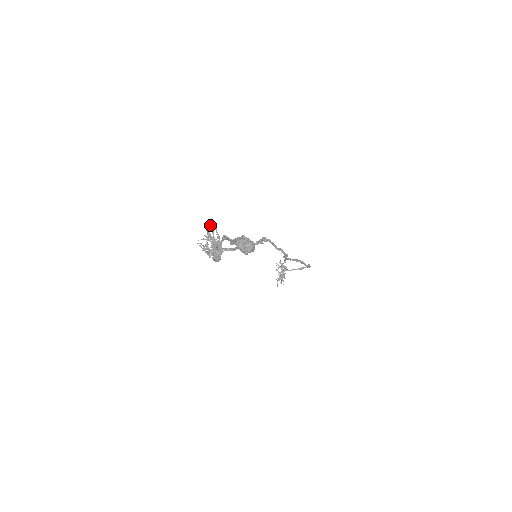
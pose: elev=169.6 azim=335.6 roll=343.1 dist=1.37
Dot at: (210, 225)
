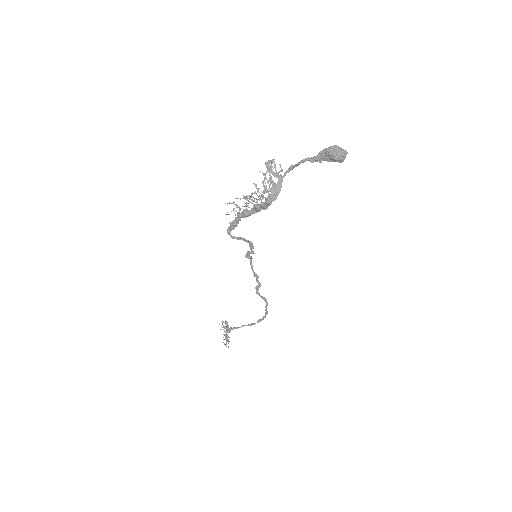
Dot at: (272, 159)
